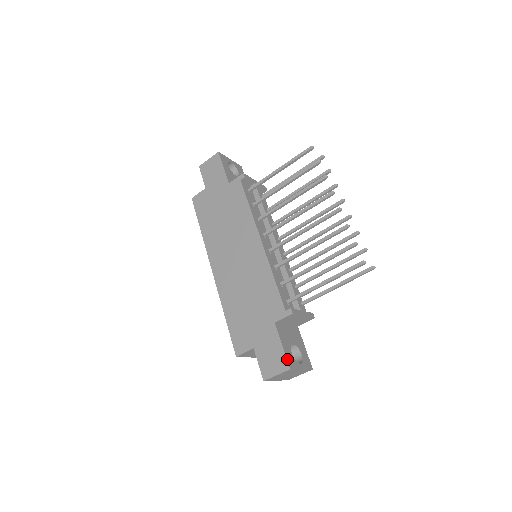
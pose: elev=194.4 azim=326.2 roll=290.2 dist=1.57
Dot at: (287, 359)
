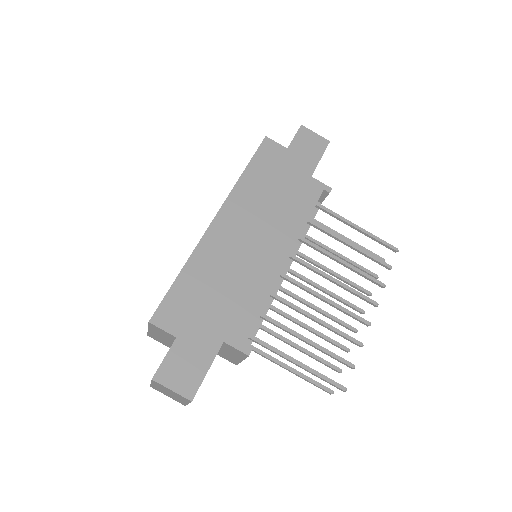
Dot at: occluded
